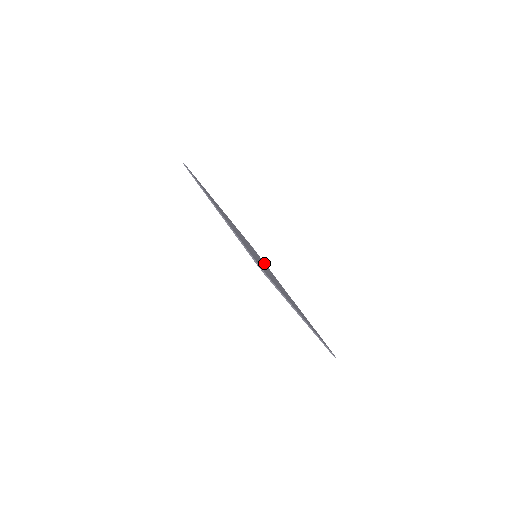
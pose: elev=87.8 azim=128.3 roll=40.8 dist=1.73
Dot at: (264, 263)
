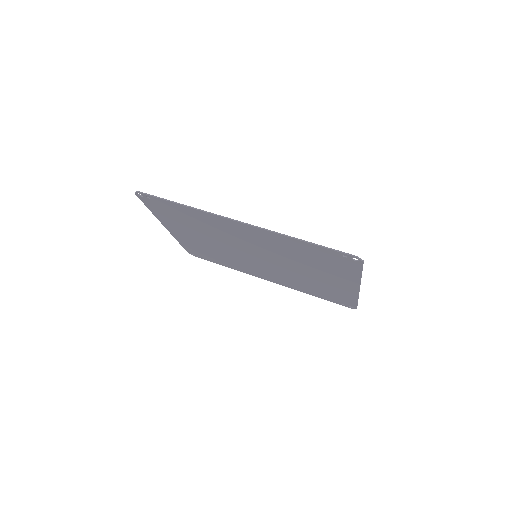
Dot at: (225, 262)
